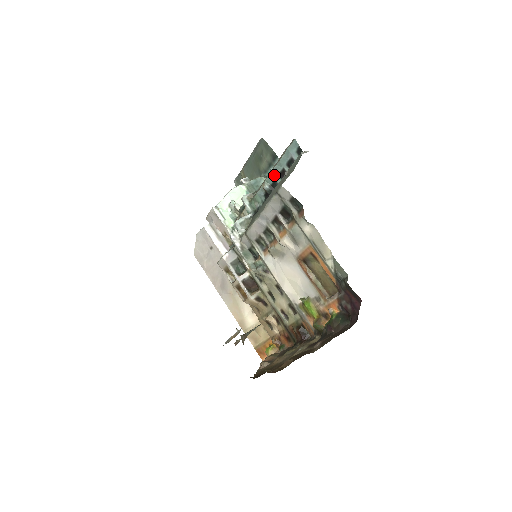
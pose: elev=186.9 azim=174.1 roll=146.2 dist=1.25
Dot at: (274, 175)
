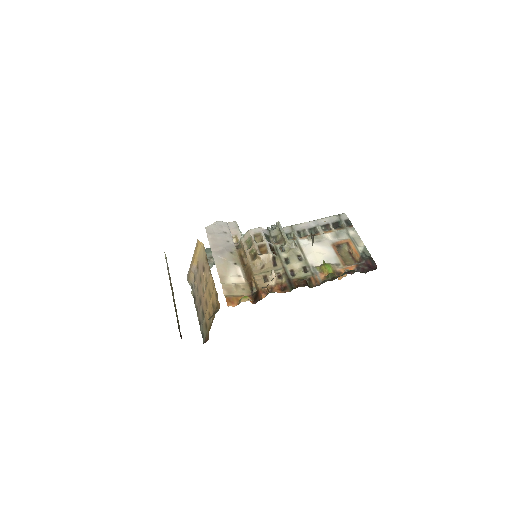
Dot at: occluded
